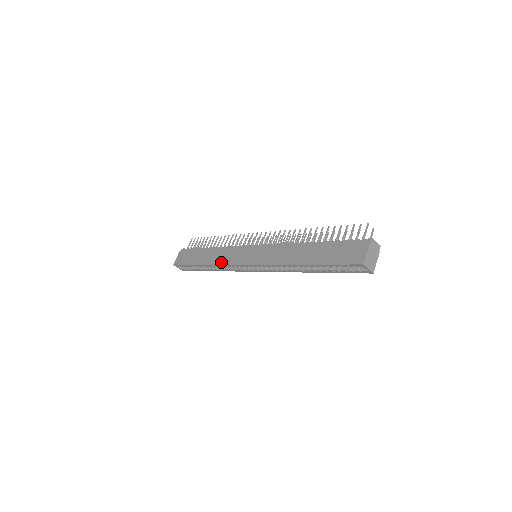
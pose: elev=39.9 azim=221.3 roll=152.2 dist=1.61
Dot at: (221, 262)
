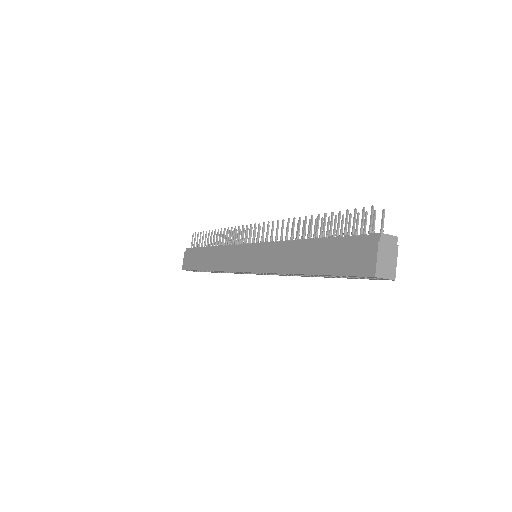
Dot at: (222, 268)
